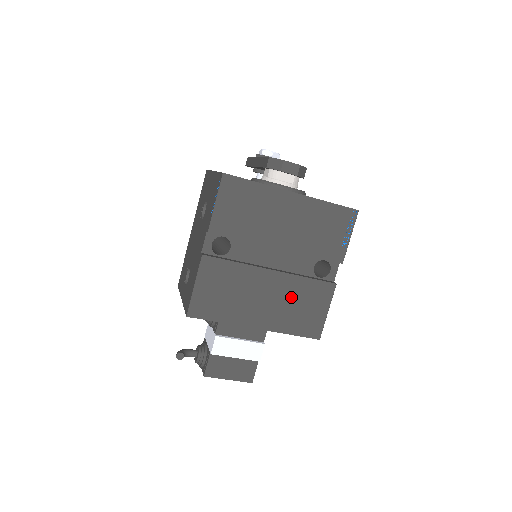
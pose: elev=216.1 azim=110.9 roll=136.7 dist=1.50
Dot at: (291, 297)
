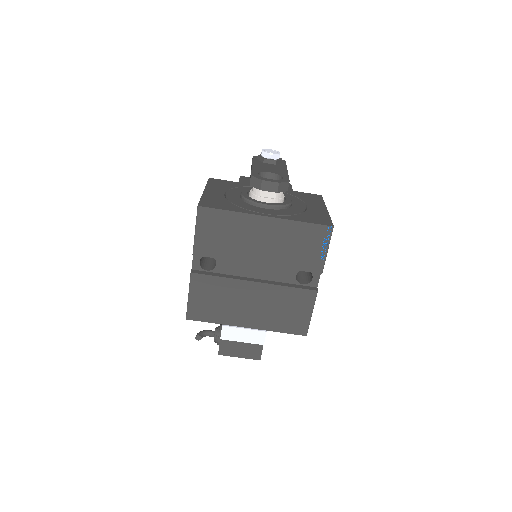
Dot at: (275, 303)
